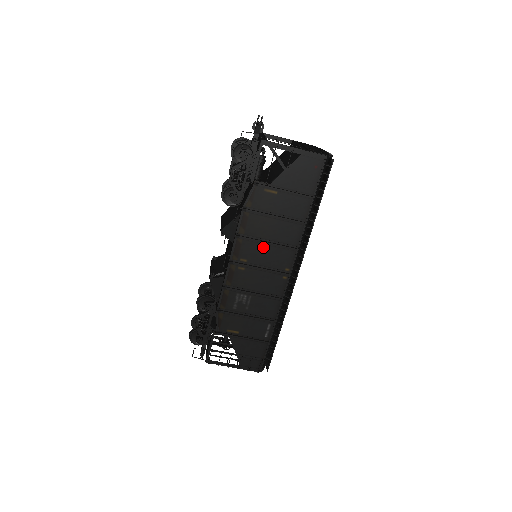
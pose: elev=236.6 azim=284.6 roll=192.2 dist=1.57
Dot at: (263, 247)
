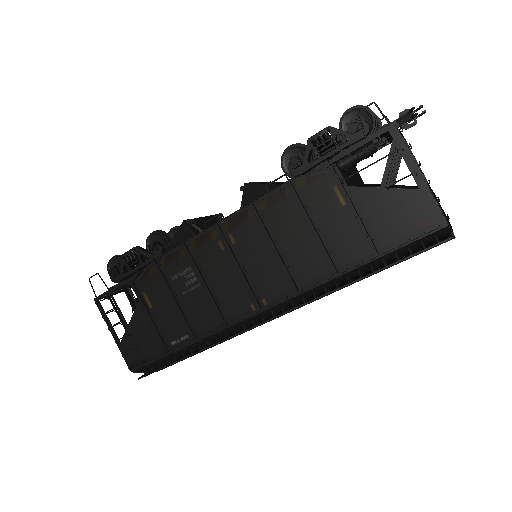
Dot at: (266, 248)
